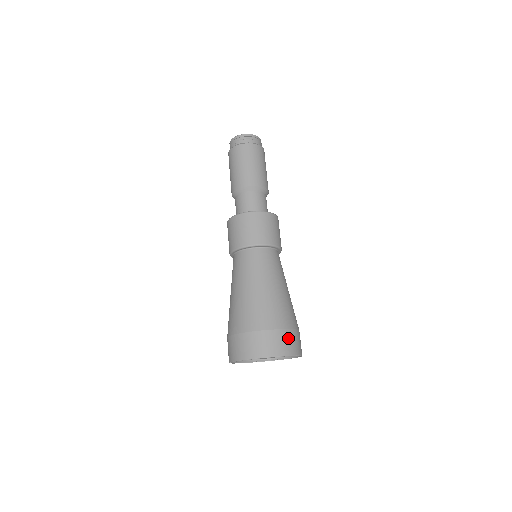
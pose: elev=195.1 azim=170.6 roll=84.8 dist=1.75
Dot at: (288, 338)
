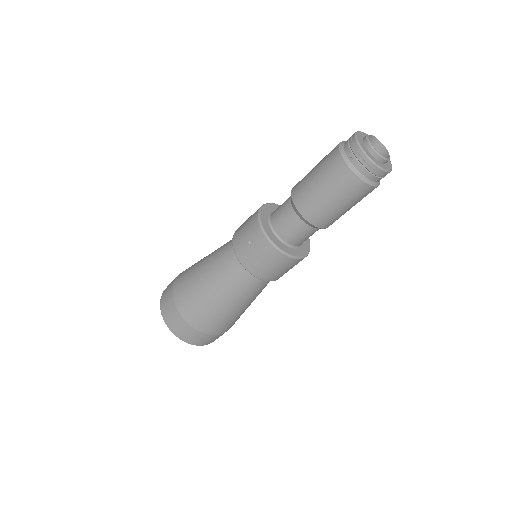
Dot at: (211, 339)
